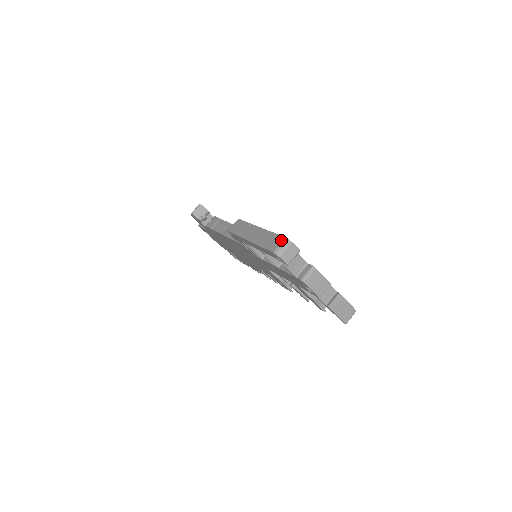
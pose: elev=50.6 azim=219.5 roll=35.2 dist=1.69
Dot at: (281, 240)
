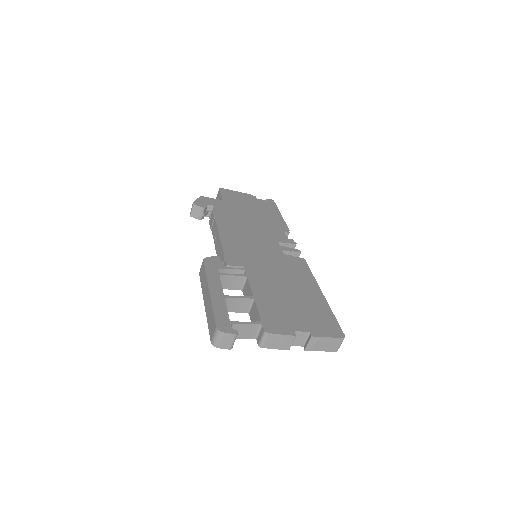
Dot at: (214, 329)
